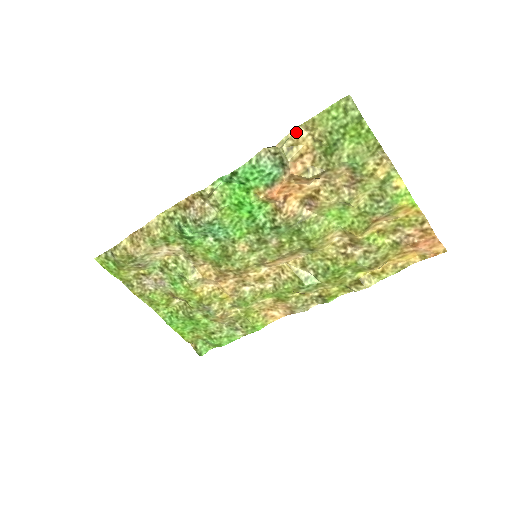
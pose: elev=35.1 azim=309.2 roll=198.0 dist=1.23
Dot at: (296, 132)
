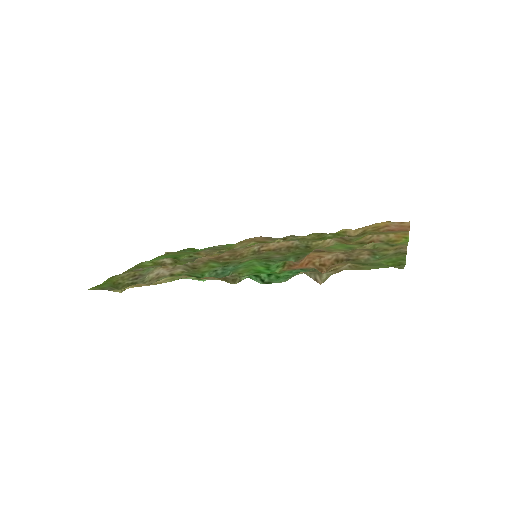
Dot at: (340, 271)
